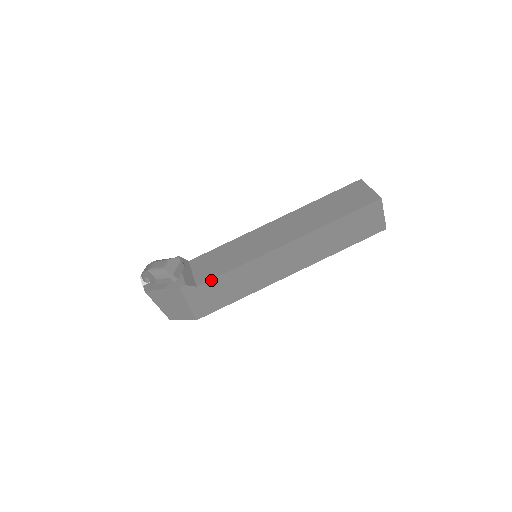
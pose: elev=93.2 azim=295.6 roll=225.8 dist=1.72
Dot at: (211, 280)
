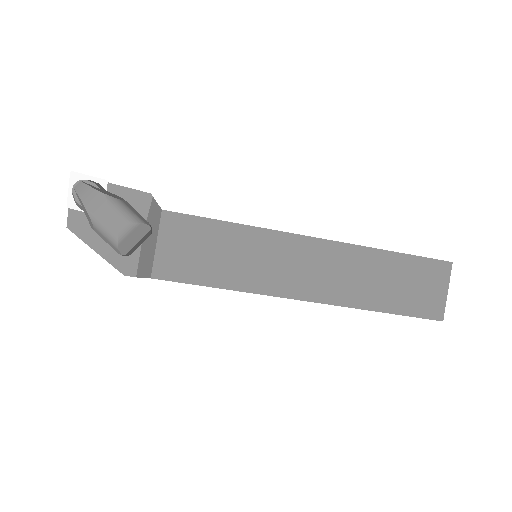
Dot at: (176, 281)
